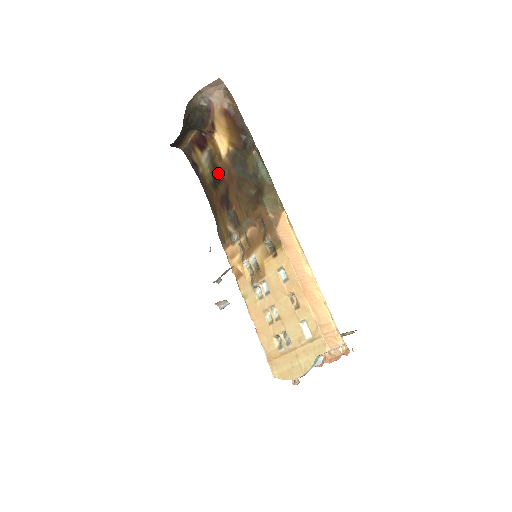
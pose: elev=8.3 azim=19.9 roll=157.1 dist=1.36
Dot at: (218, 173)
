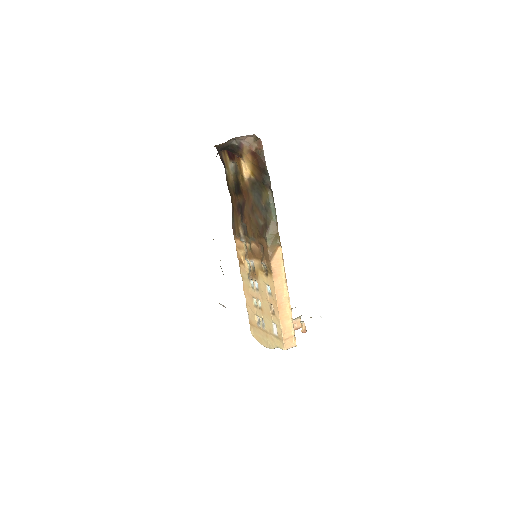
Dot at: (239, 187)
